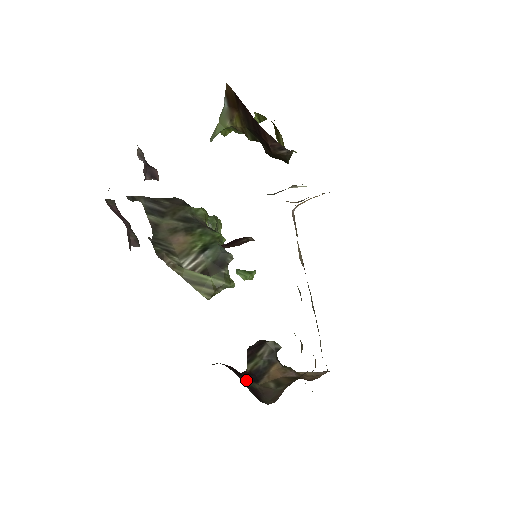
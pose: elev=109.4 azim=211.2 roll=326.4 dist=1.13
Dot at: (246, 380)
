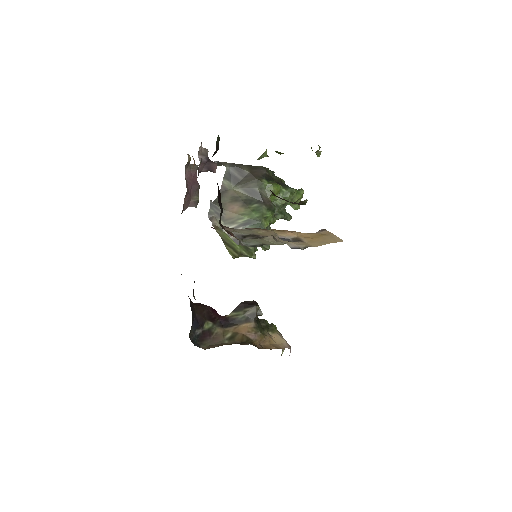
Dot at: (214, 323)
